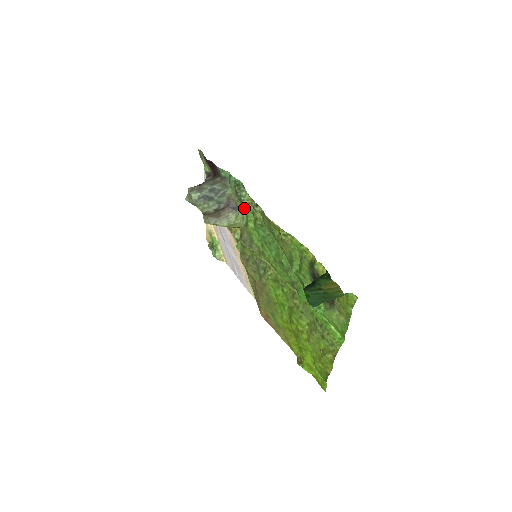
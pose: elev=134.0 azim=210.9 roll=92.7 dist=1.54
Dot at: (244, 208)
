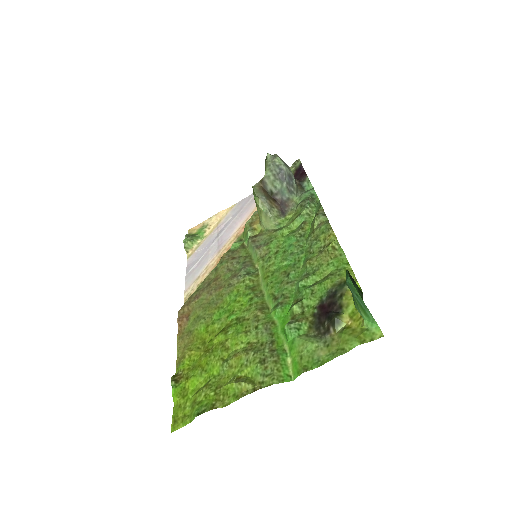
Dot at: (297, 215)
